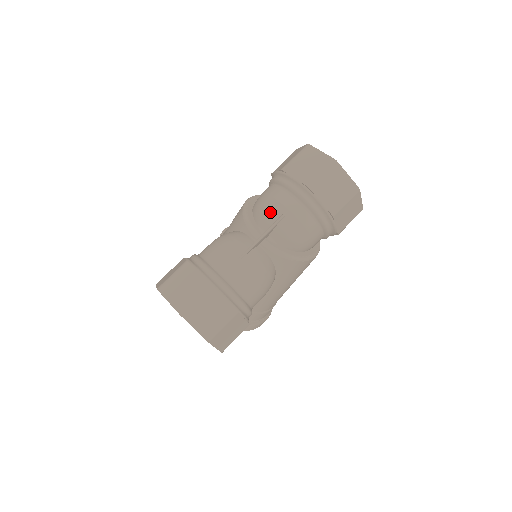
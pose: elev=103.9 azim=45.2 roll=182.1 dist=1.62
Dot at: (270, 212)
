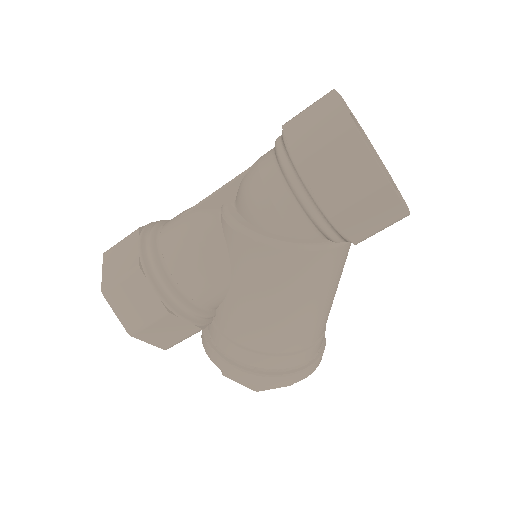
Dot at: occluded
